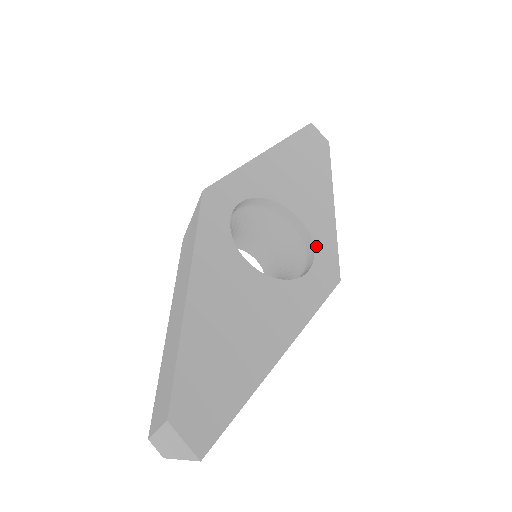
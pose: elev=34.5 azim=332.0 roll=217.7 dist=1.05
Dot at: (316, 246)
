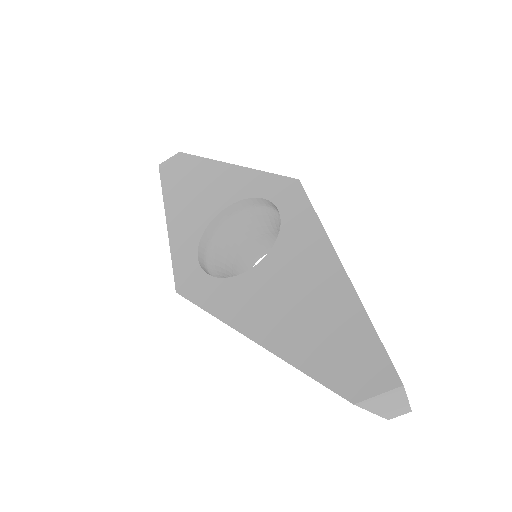
Dot at: (260, 195)
